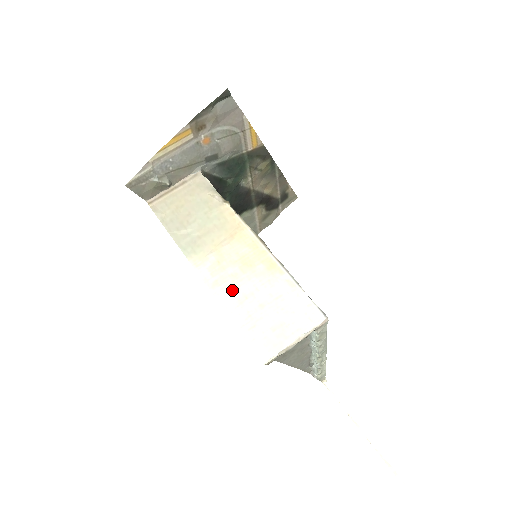
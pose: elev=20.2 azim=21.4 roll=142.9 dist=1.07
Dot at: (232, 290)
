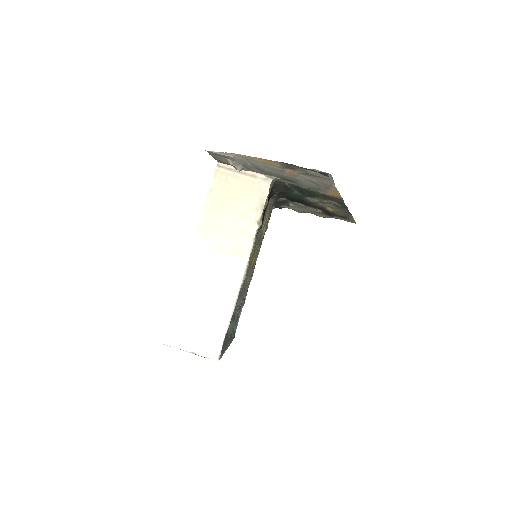
Dot at: (194, 286)
